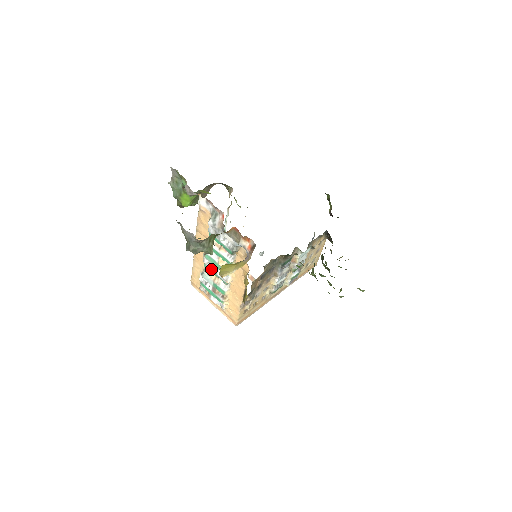
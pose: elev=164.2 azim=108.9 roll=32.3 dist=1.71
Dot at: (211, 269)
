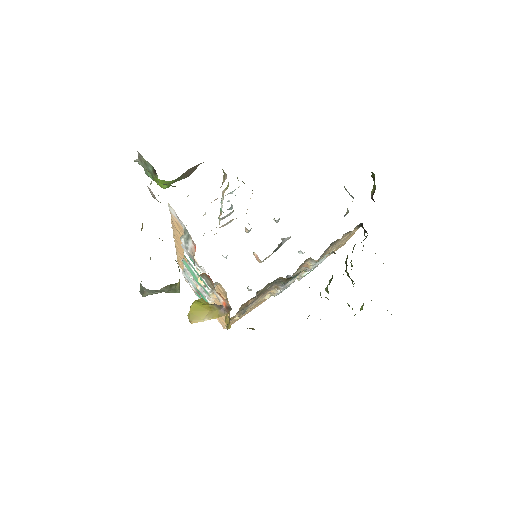
Dot at: (191, 278)
